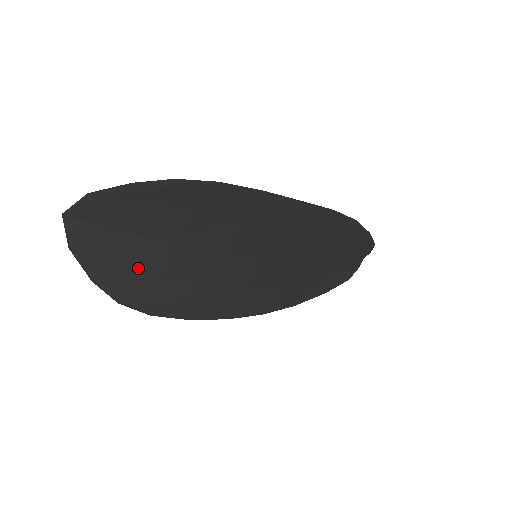
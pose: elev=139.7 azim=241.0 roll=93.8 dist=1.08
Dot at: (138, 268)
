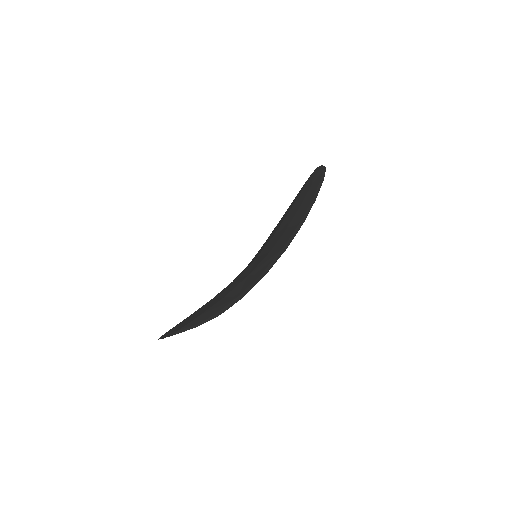
Dot at: occluded
